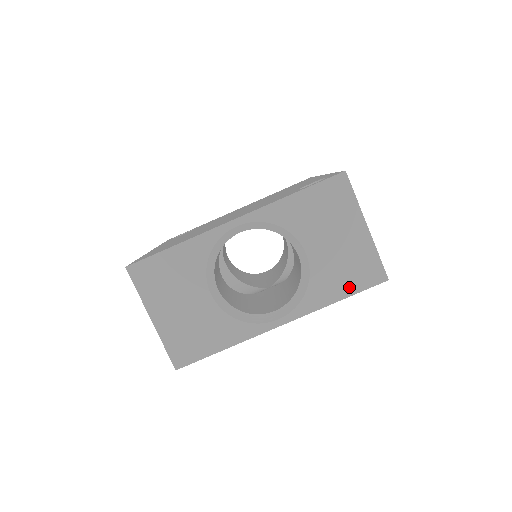
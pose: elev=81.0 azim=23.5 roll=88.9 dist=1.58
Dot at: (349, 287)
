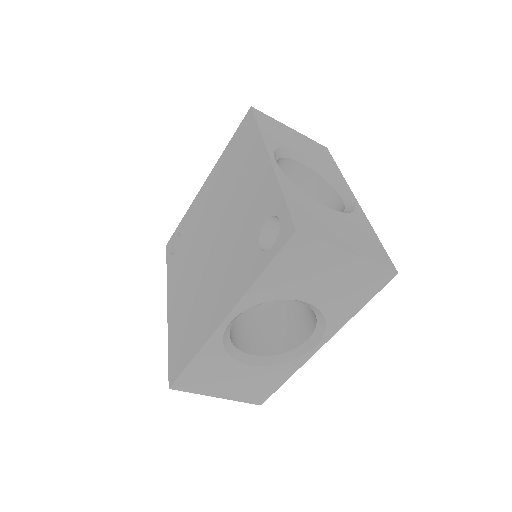
Dot at: (363, 298)
